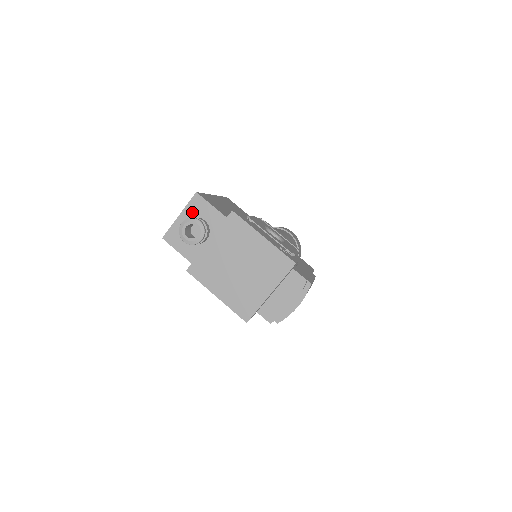
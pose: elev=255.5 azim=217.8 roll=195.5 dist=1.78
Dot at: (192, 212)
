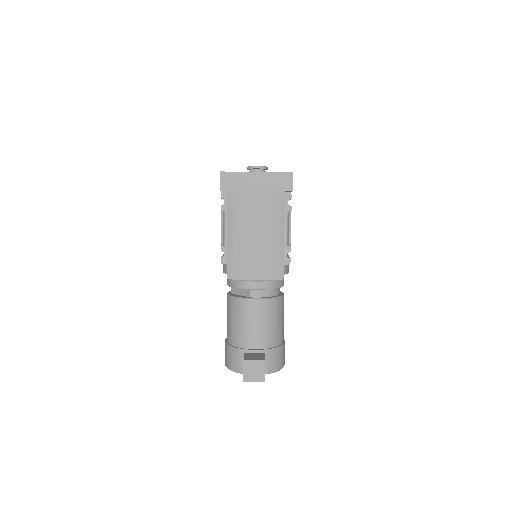
Dot at: occluded
